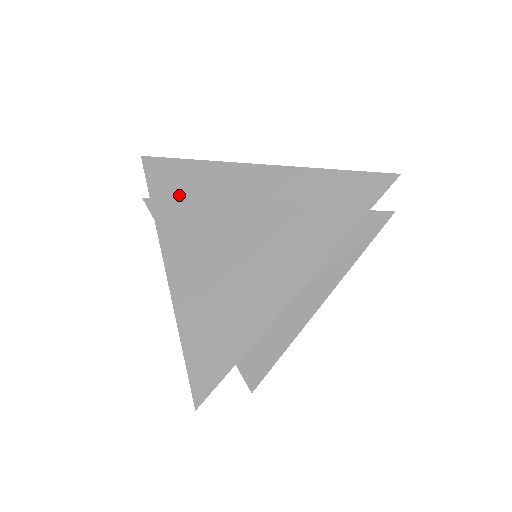
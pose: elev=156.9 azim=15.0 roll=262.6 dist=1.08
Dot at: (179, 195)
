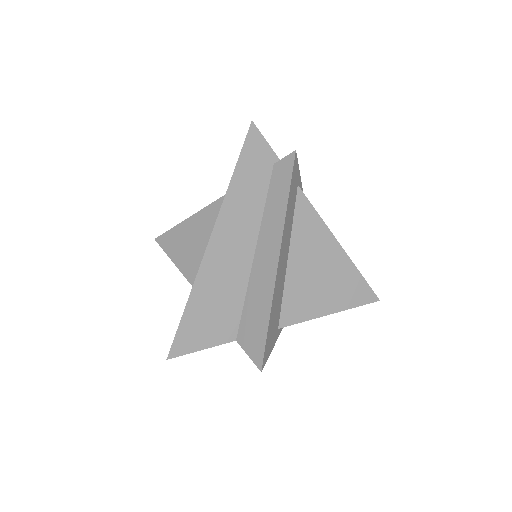
Dot at: occluded
